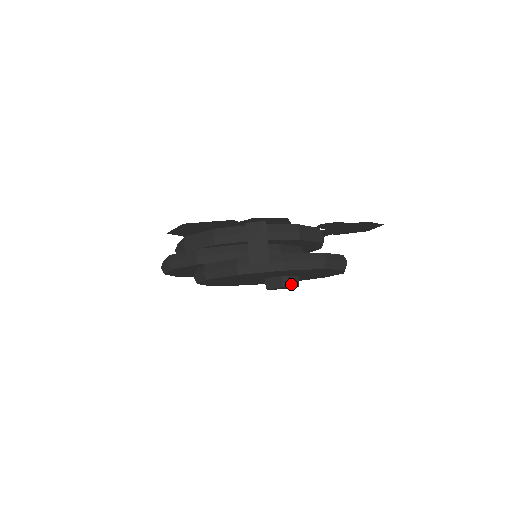
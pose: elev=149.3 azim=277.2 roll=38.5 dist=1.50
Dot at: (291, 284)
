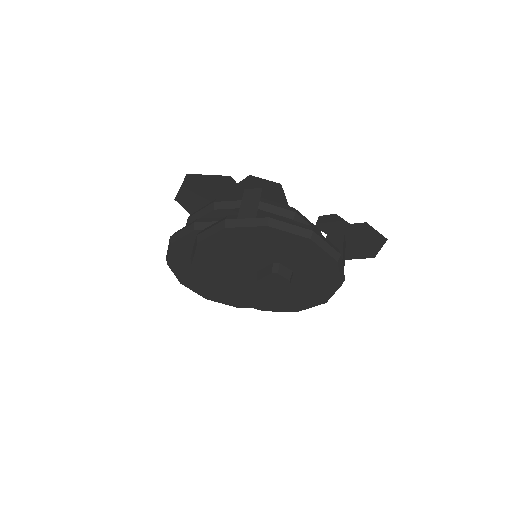
Dot at: (281, 273)
